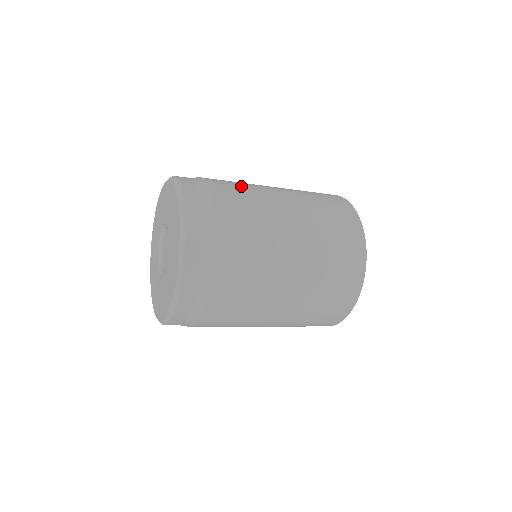
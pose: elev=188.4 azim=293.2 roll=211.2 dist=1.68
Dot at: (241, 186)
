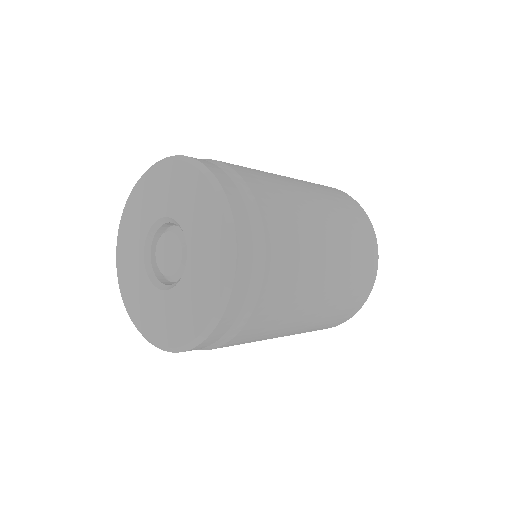
Dot at: (273, 182)
